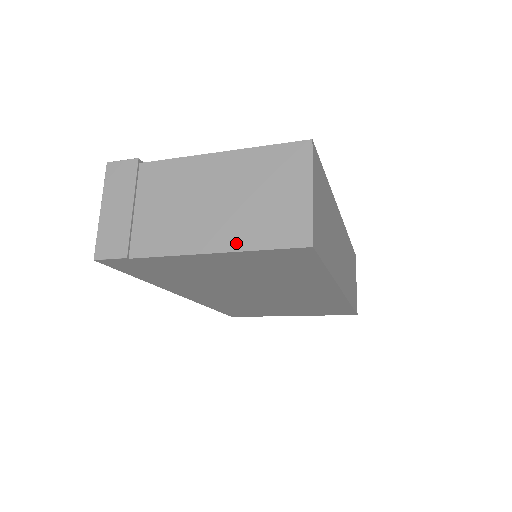
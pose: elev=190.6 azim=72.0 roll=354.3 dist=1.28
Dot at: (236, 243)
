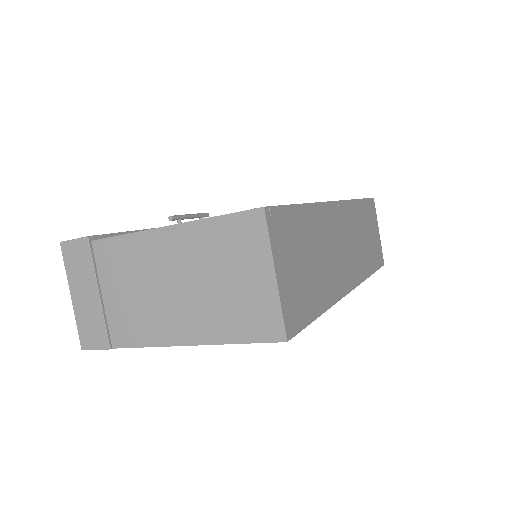
Dot at: (208, 335)
